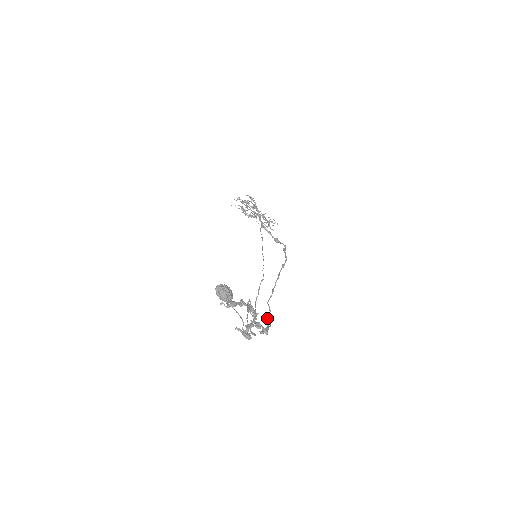
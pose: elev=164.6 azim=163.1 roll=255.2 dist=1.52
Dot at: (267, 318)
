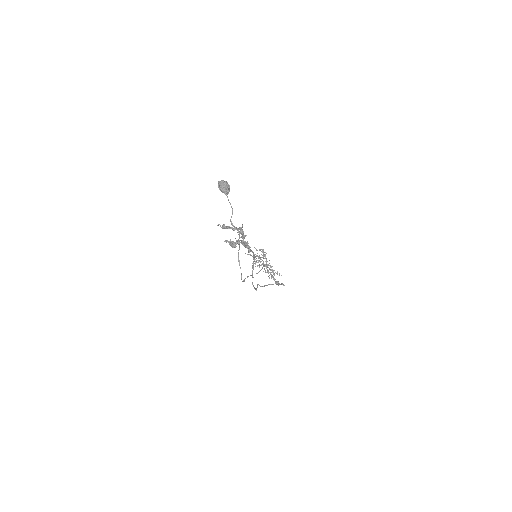
Dot at: (253, 263)
